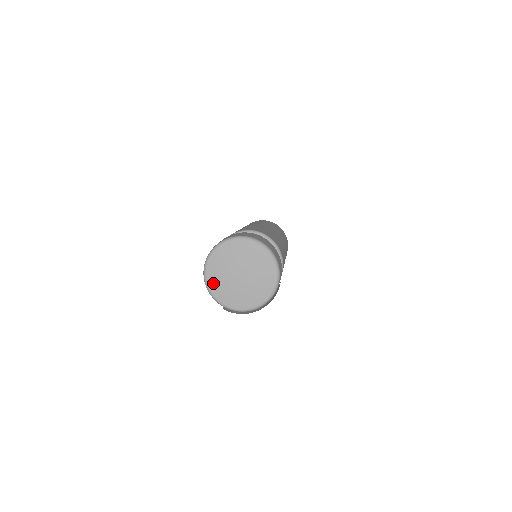
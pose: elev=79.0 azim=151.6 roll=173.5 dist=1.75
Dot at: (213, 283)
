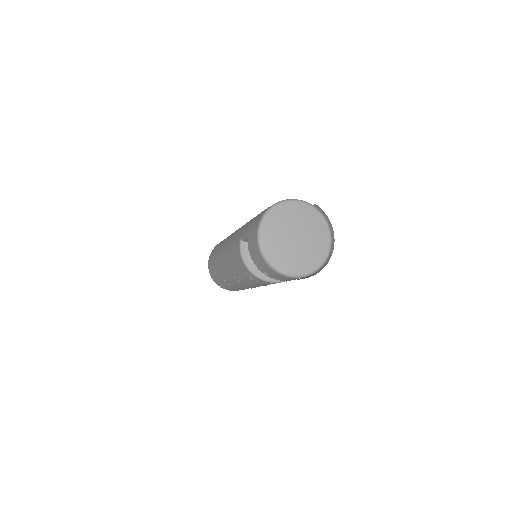
Dot at: (269, 244)
